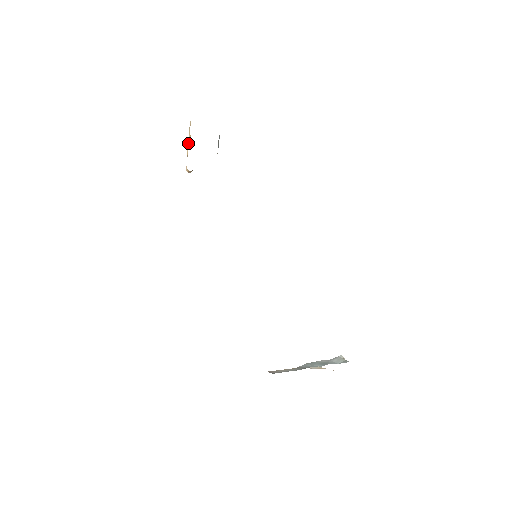
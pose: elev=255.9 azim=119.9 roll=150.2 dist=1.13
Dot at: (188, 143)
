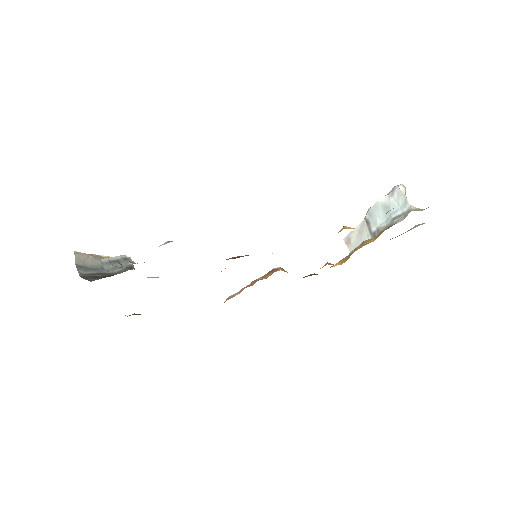
Dot at: occluded
